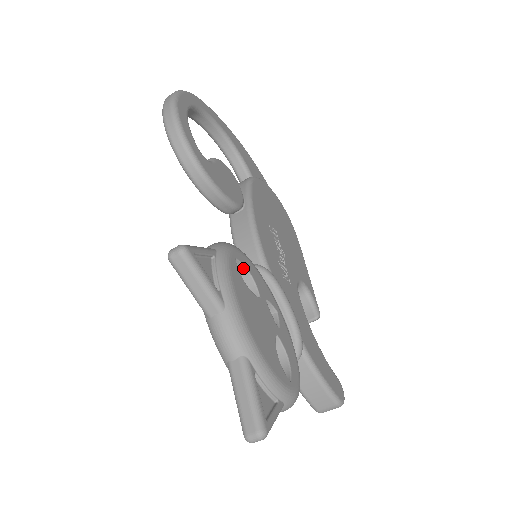
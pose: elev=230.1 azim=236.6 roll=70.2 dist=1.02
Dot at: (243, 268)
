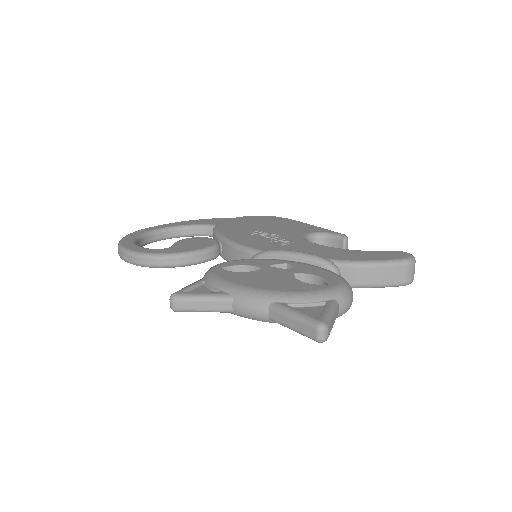
Dot at: (235, 268)
